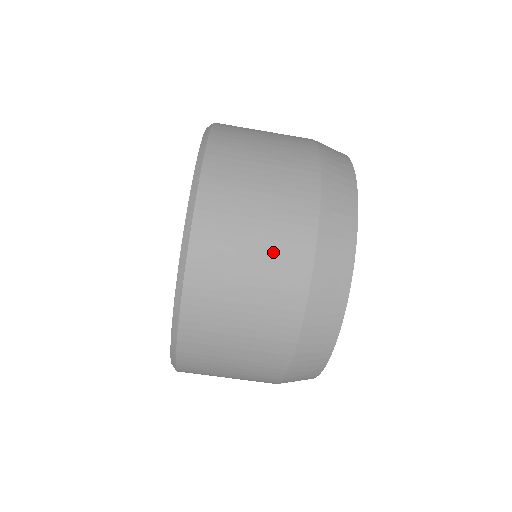
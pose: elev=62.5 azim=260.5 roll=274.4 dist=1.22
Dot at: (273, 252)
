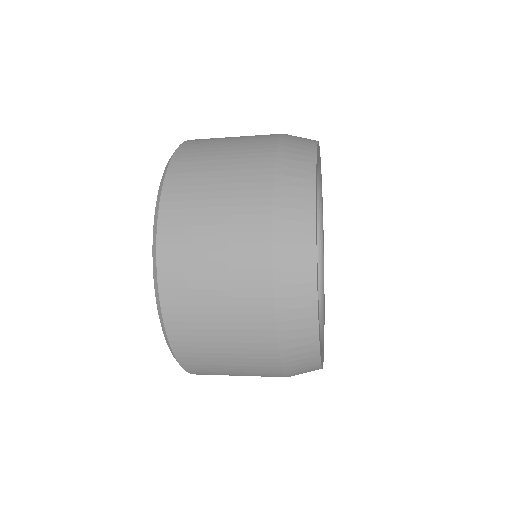
Dot at: (238, 331)
